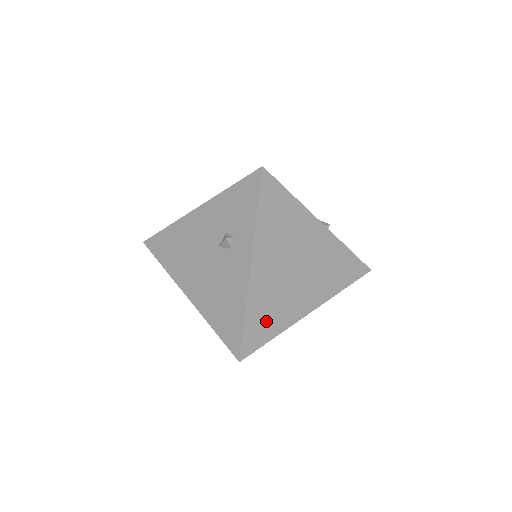
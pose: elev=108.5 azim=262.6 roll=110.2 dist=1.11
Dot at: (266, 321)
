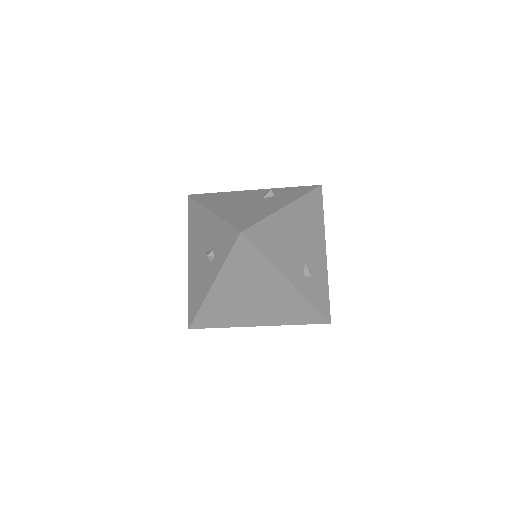
Dot at: (217, 317)
